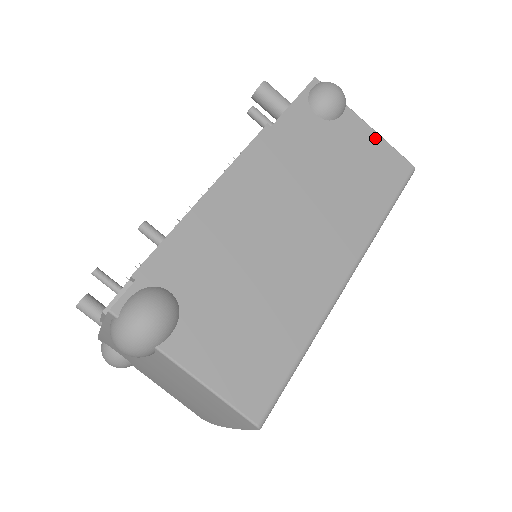
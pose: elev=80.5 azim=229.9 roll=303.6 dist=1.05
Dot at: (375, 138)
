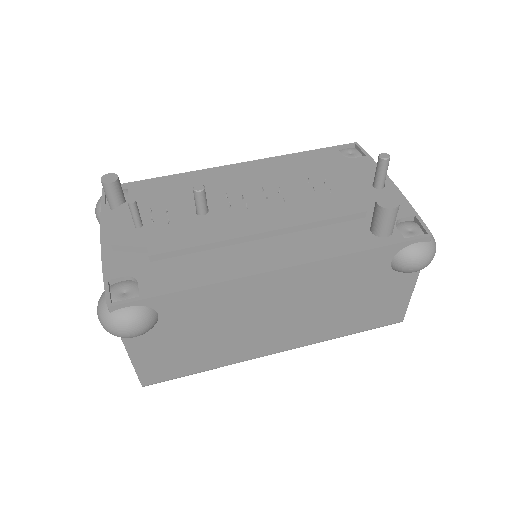
Dot at: (406, 295)
